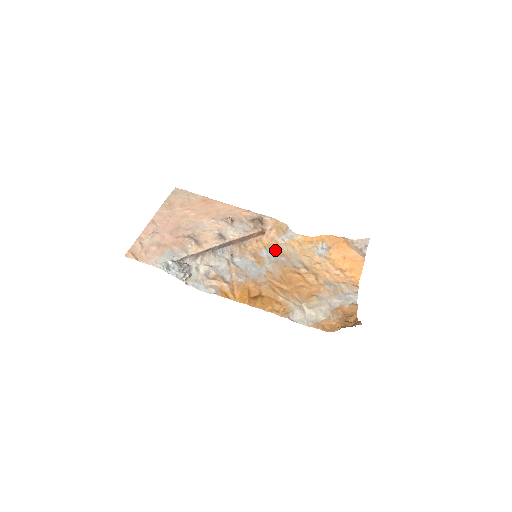
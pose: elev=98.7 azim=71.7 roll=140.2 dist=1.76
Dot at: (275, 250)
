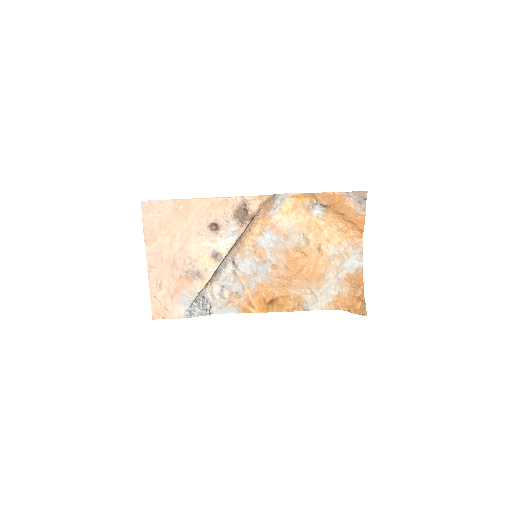
Dot at: (271, 231)
